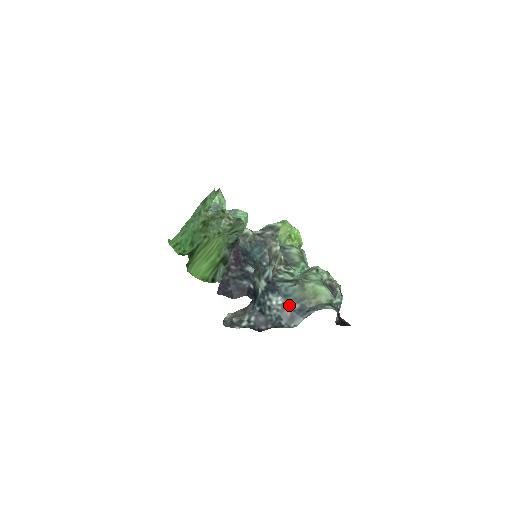
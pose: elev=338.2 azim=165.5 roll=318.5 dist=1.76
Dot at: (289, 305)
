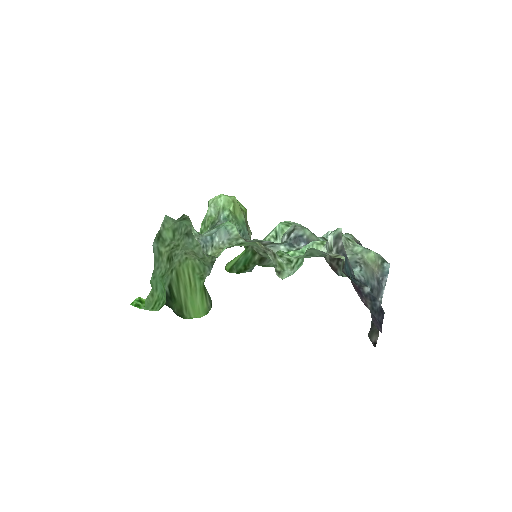
Dot at: (374, 287)
